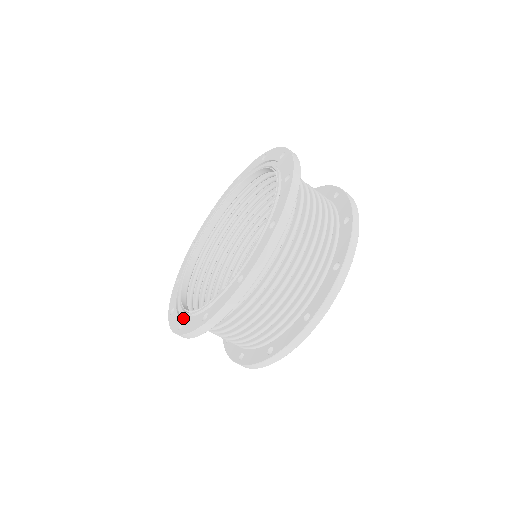
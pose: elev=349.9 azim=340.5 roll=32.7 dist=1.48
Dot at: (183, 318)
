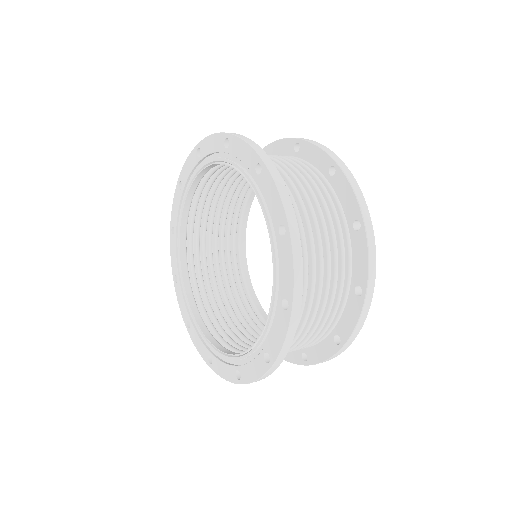
Dot at: (258, 355)
